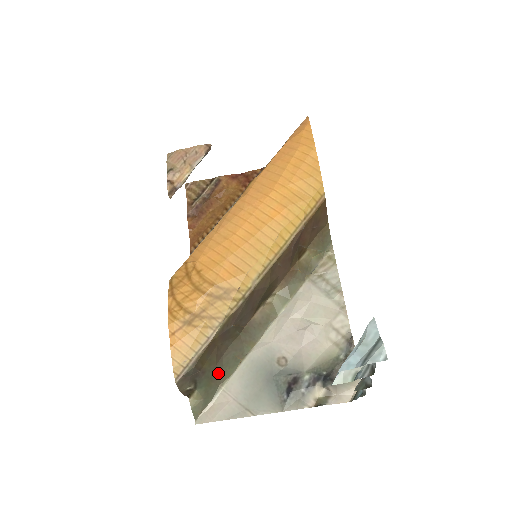
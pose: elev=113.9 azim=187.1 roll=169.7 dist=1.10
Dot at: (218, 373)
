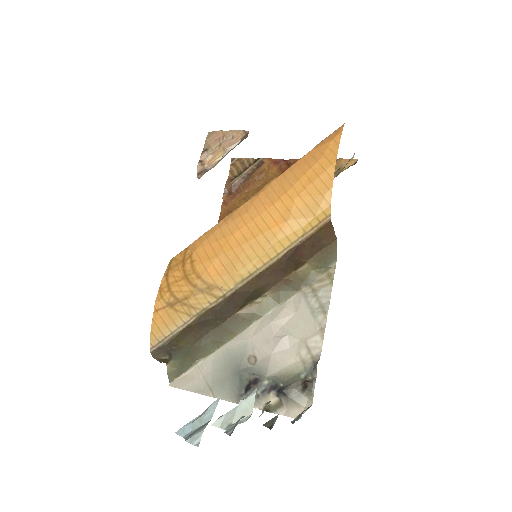
Dot at: (195, 351)
